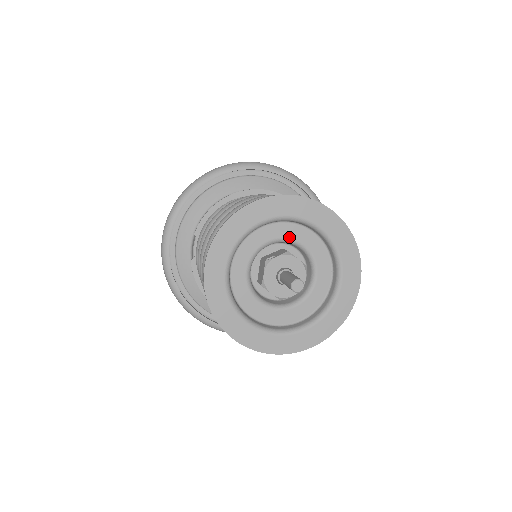
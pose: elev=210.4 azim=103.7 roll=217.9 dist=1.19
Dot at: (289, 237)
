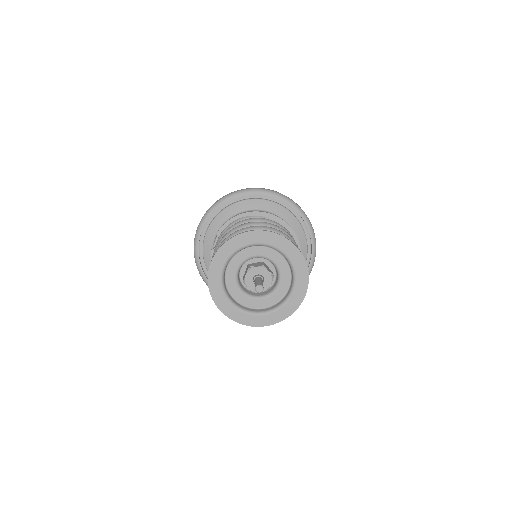
Dot at: (267, 256)
